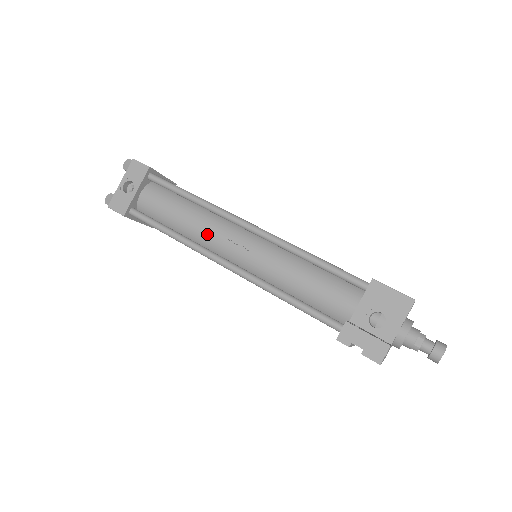
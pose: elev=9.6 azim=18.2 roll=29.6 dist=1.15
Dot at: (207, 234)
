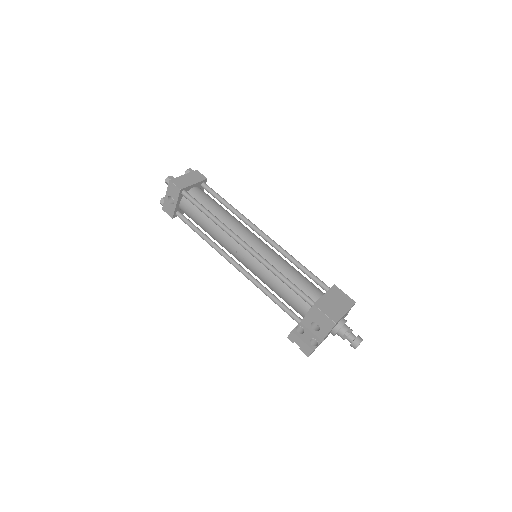
Dot at: (222, 243)
